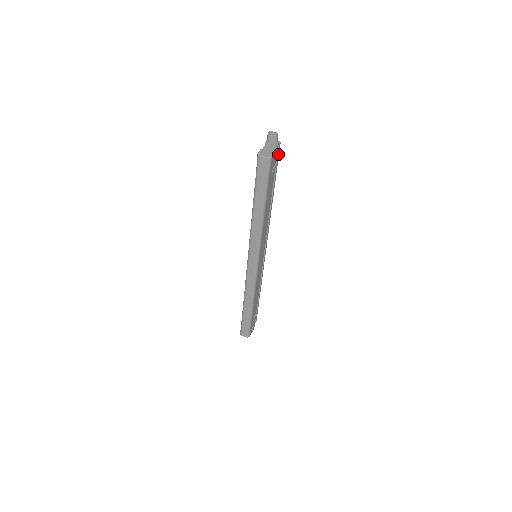
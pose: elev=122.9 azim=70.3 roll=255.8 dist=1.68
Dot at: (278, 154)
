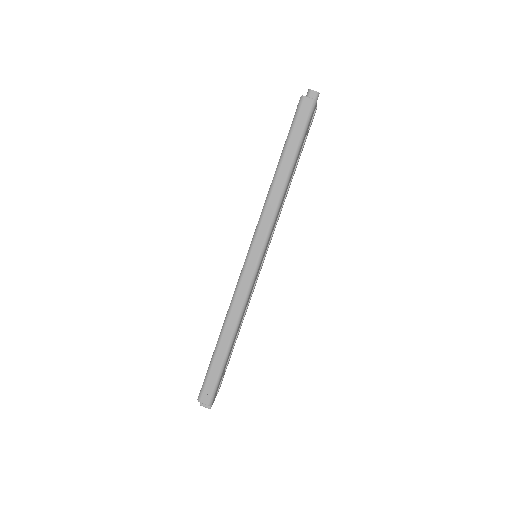
Dot at: (312, 121)
